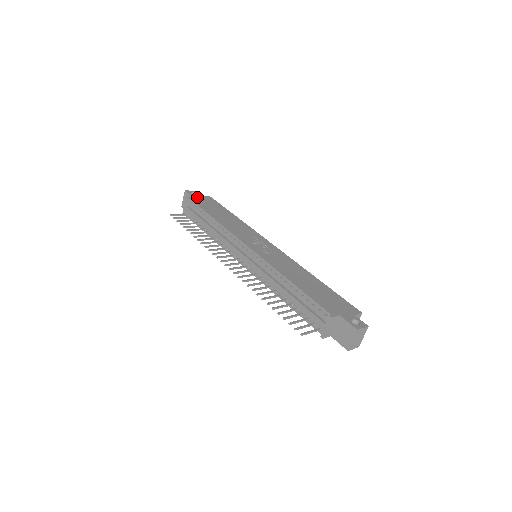
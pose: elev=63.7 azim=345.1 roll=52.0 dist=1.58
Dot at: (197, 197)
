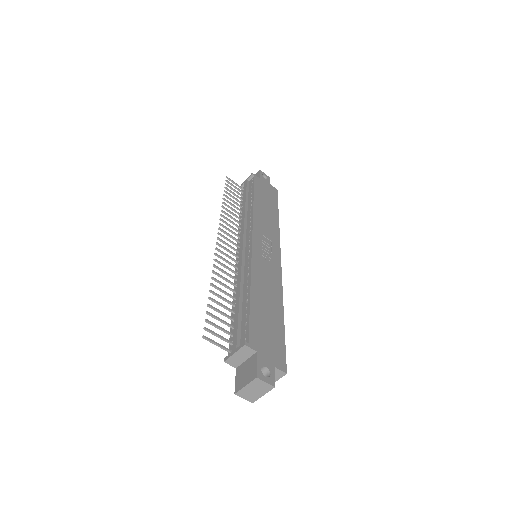
Dot at: (264, 181)
